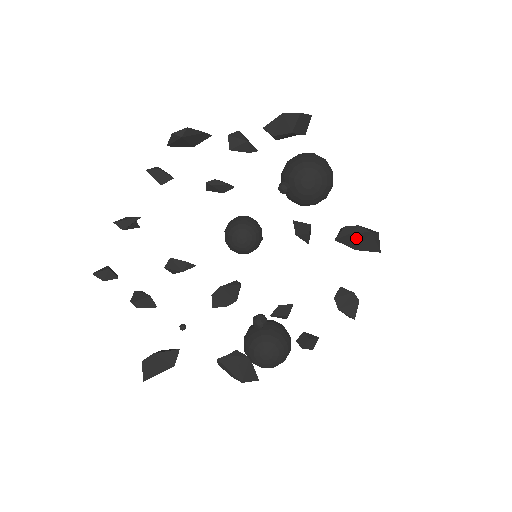
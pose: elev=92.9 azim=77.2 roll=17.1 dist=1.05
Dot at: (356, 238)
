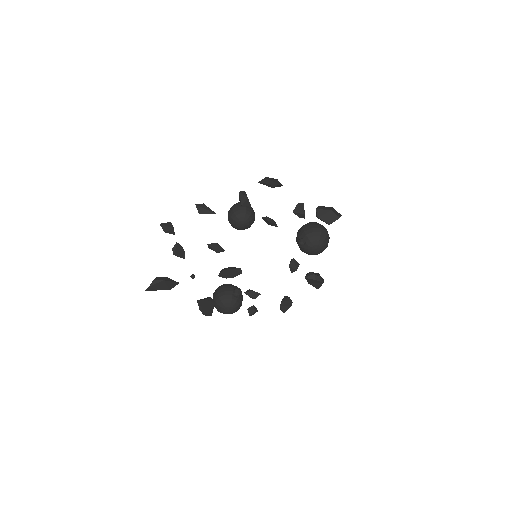
Dot at: (315, 281)
